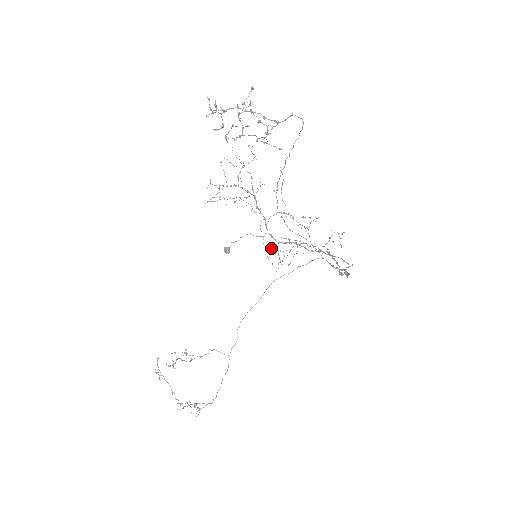
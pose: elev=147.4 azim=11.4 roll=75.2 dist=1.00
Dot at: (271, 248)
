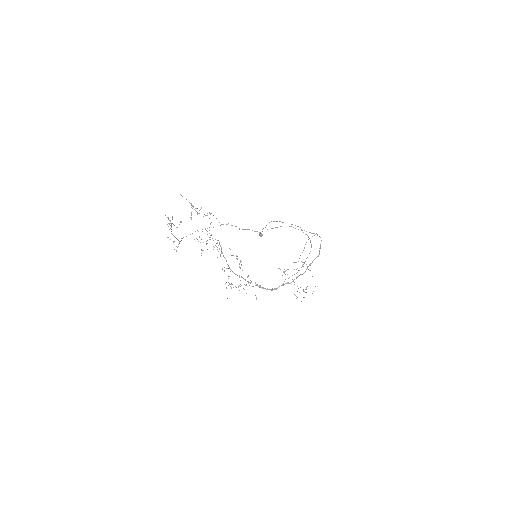
Dot at: occluded
